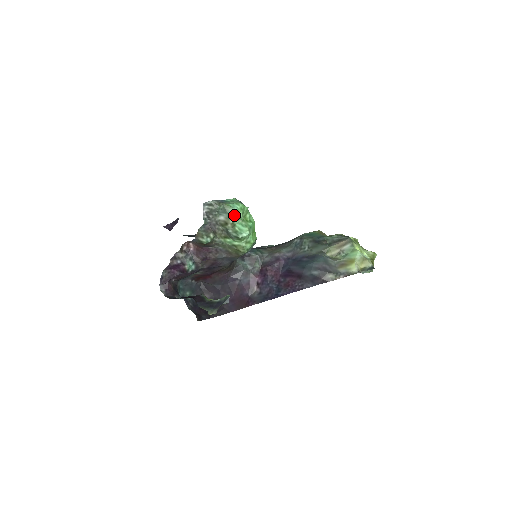
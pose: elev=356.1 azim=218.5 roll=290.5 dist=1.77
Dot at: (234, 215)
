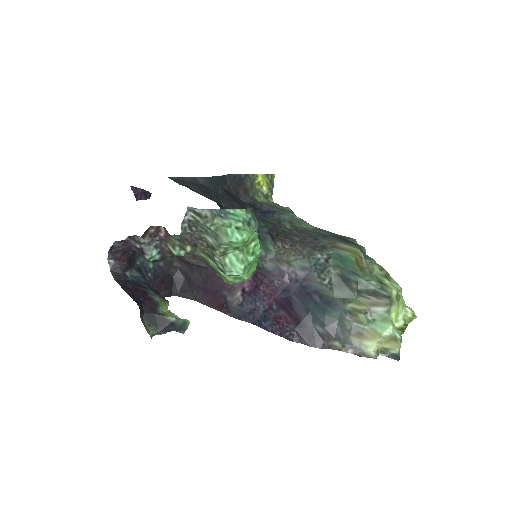
Dot at: (229, 245)
